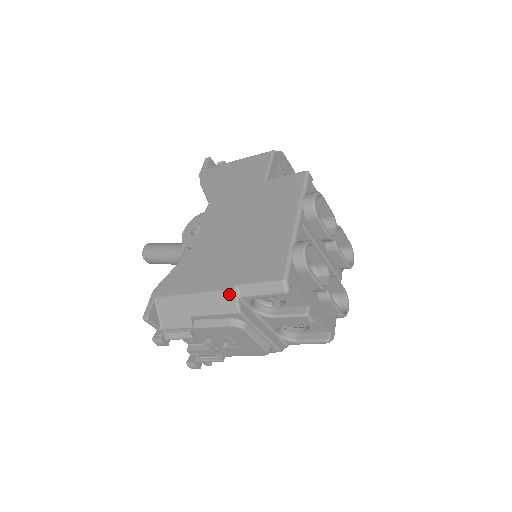
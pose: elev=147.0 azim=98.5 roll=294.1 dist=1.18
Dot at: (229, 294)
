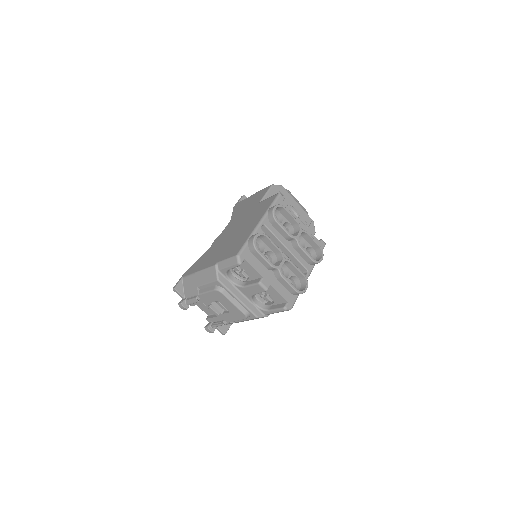
Dot at: (213, 268)
